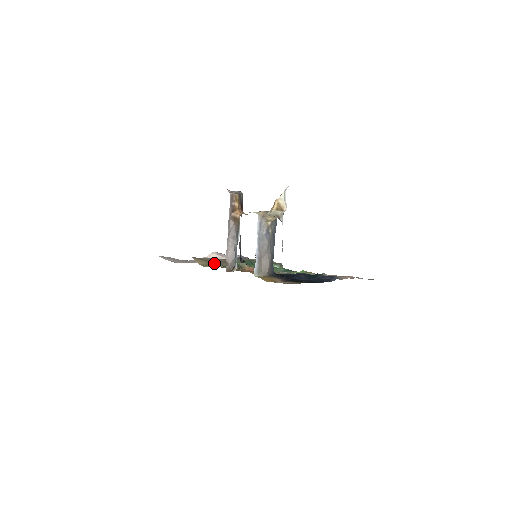
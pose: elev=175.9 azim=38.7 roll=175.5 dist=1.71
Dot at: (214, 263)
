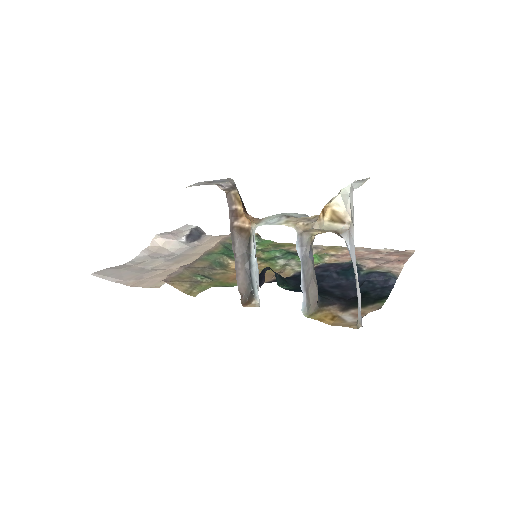
Dot at: (196, 279)
